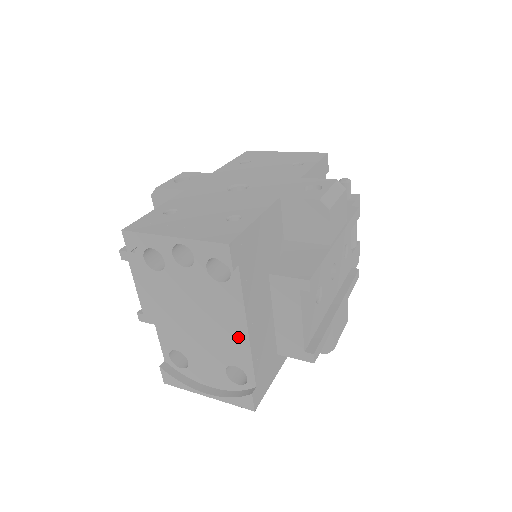
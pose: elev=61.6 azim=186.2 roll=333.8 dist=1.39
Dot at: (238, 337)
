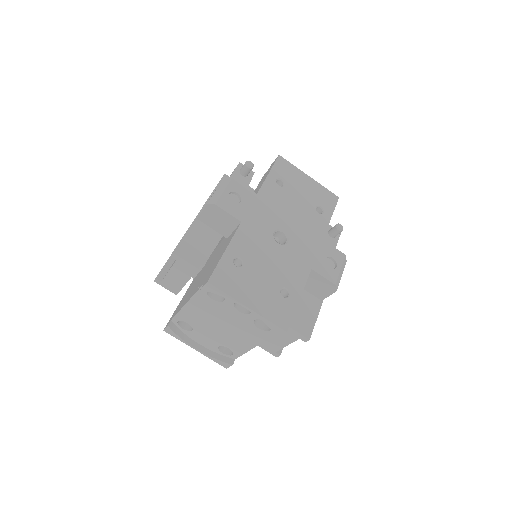
Dot at: (245, 344)
